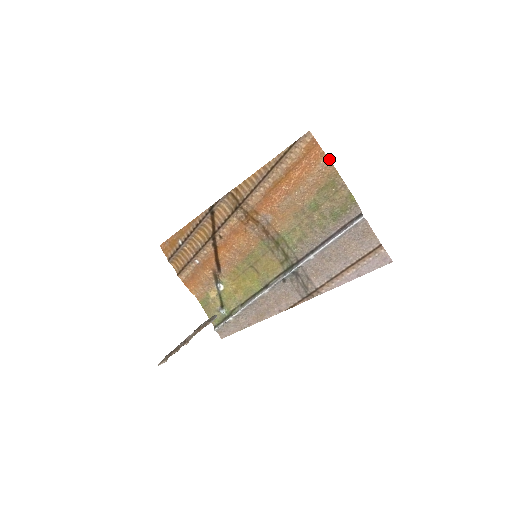
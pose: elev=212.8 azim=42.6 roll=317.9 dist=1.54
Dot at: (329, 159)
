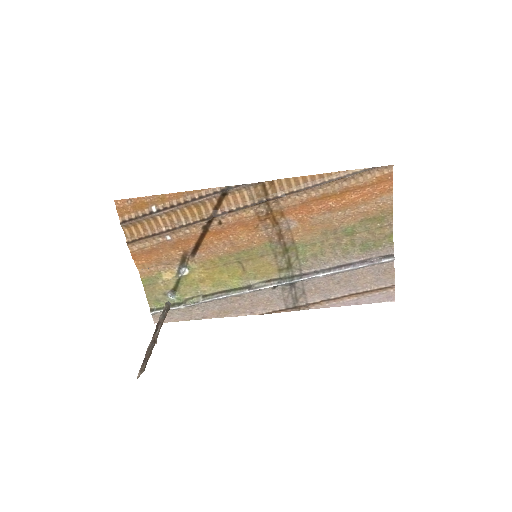
Dot at: occluded
